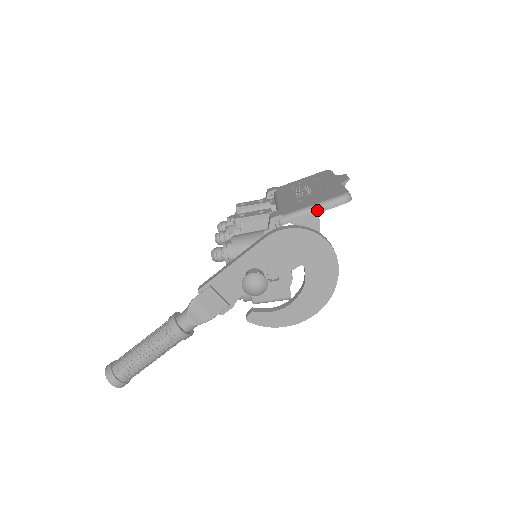
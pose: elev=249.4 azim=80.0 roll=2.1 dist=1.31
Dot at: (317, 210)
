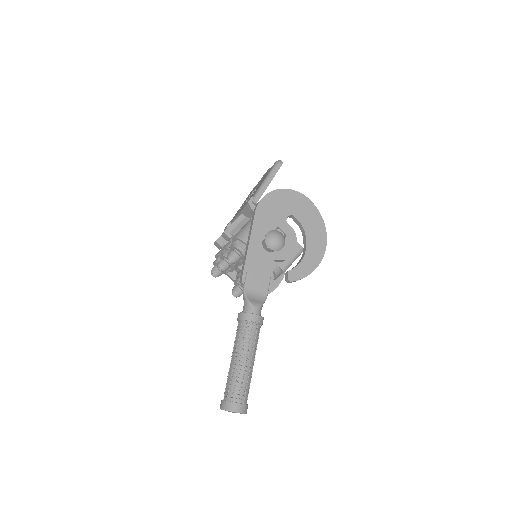
Dot at: (270, 178)
